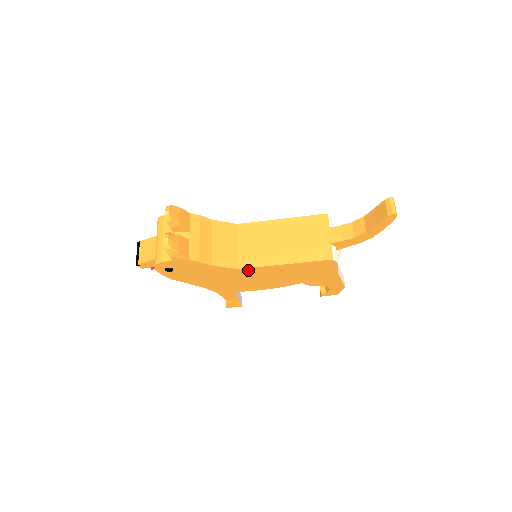
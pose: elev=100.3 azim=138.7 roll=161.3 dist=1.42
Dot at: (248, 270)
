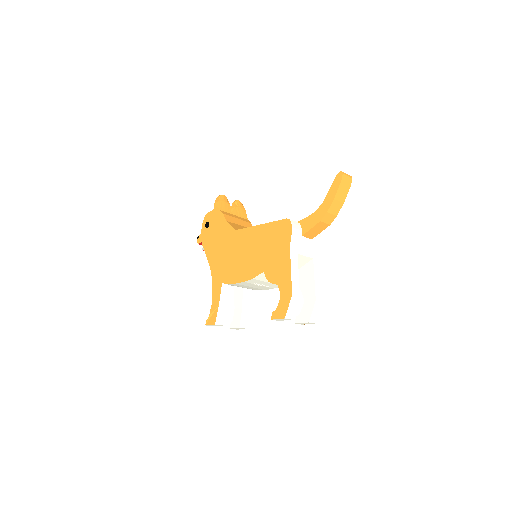
Dot at: (241, 234)
